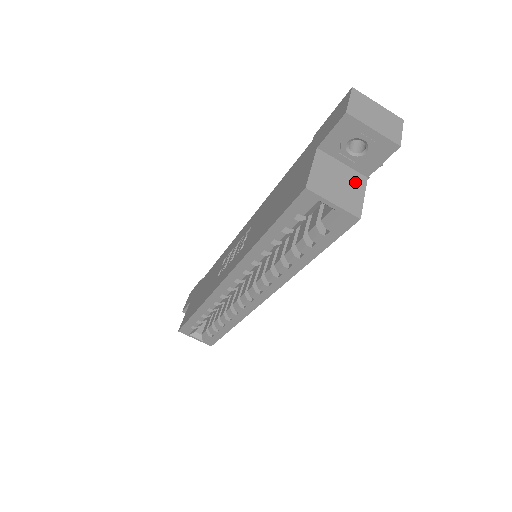
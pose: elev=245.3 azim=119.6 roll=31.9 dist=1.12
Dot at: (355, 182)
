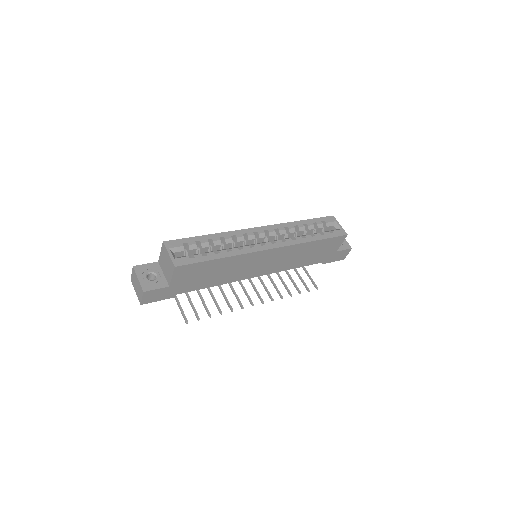
Dot at: occluded
